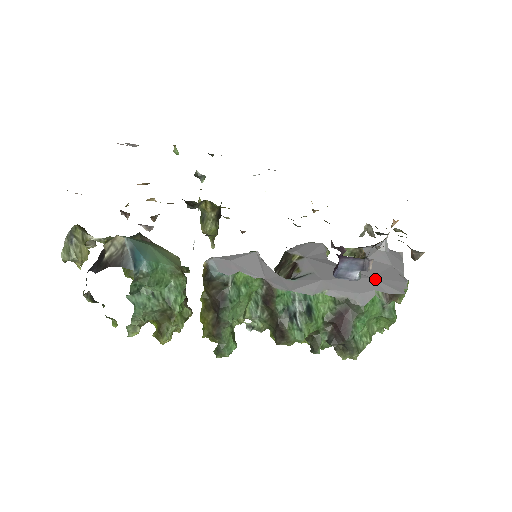
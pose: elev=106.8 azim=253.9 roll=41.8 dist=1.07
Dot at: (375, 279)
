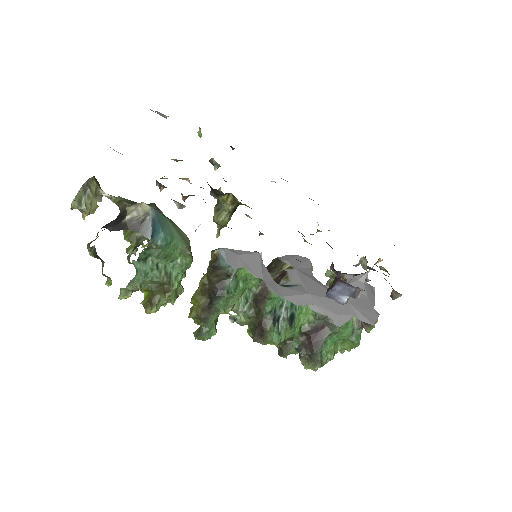
Dot at: (353, 305)
